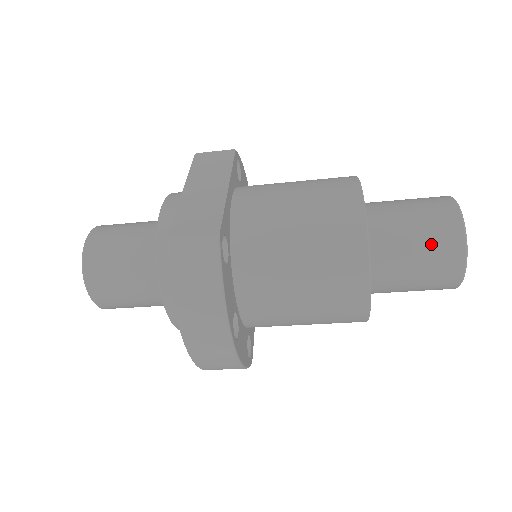
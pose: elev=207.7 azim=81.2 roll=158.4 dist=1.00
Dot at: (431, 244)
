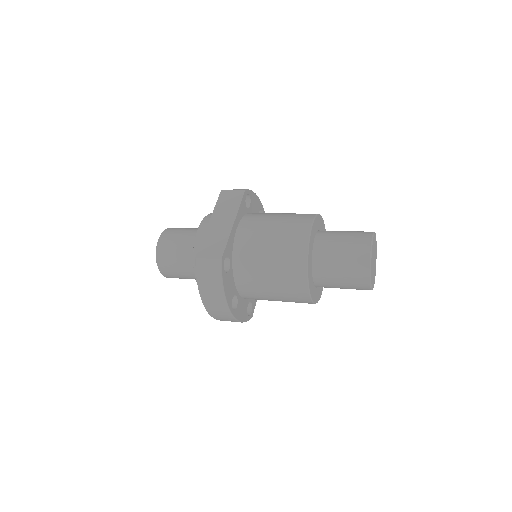
Dot at: (349, 267)
